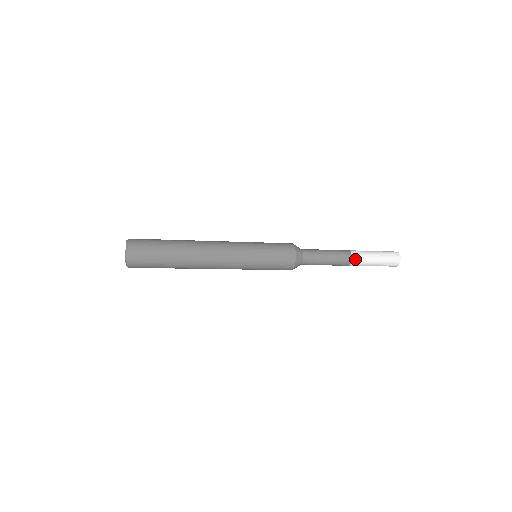
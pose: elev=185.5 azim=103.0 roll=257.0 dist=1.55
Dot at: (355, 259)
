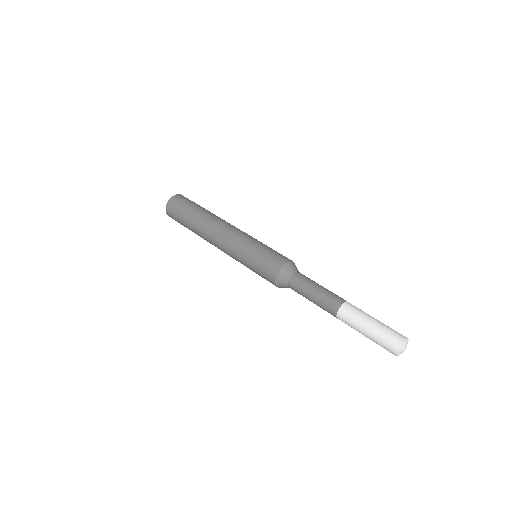
Dot at: occluded
